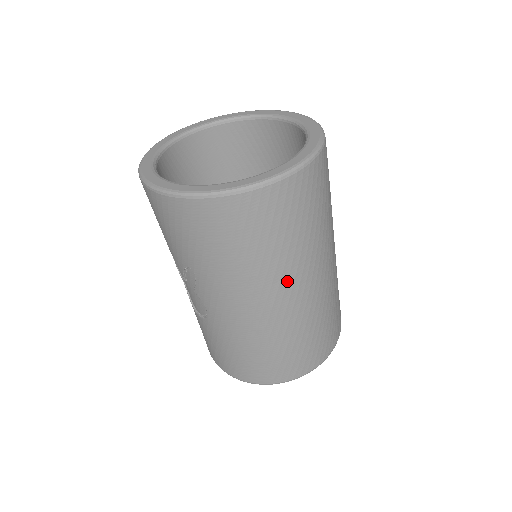
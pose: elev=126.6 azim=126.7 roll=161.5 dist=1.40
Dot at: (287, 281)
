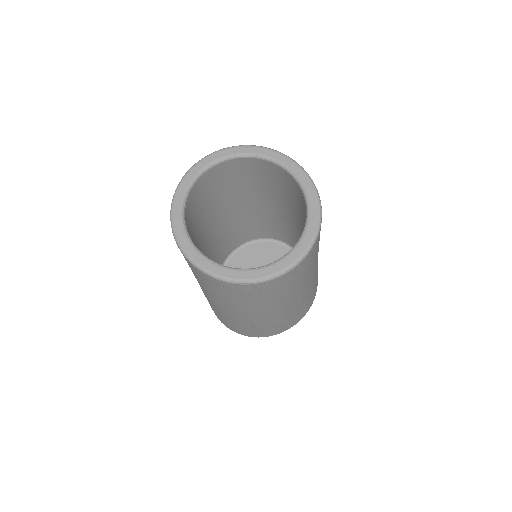
Dot at: (229, 309)
